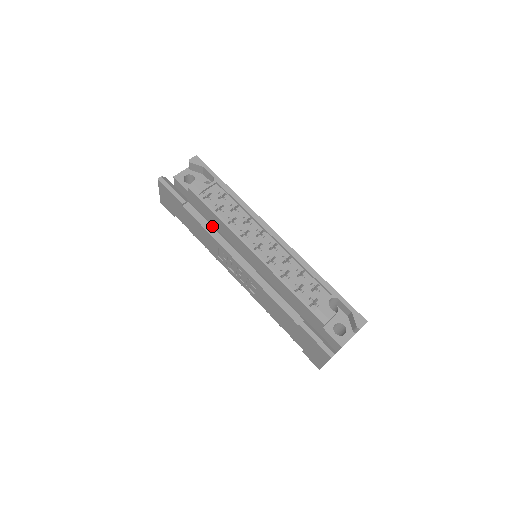
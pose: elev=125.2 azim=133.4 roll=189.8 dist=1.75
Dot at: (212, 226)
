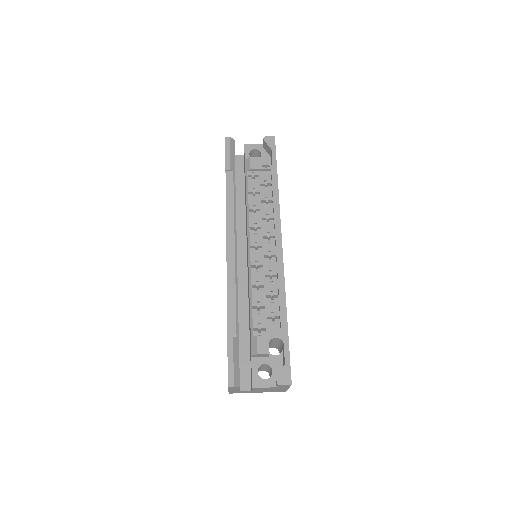
Dot at: (234, 203)
